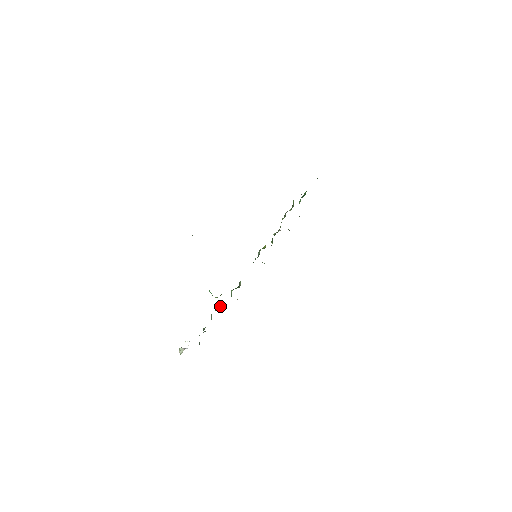
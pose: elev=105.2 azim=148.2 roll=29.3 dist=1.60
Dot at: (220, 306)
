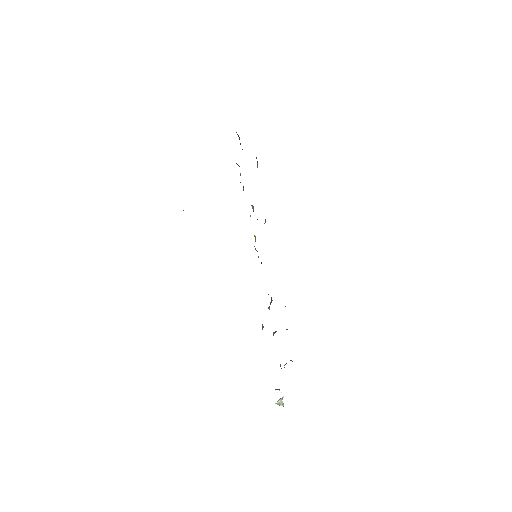
Dot at: occluded
